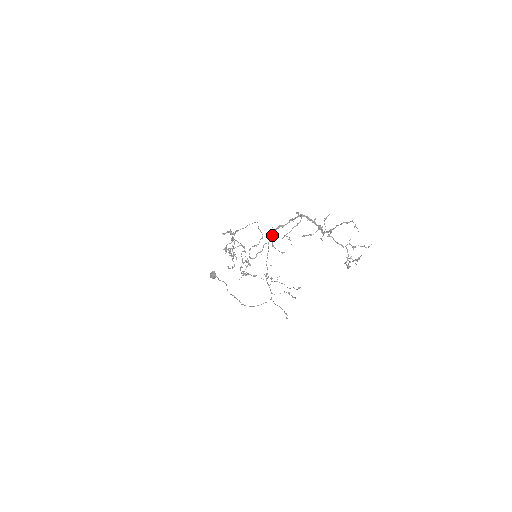
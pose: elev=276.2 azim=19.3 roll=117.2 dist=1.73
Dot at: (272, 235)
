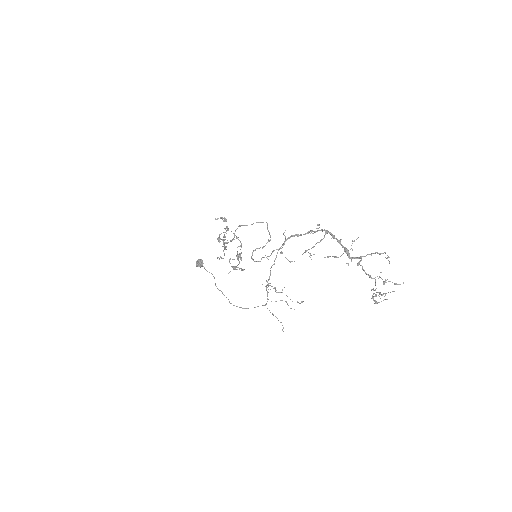
Dot at: occluded
